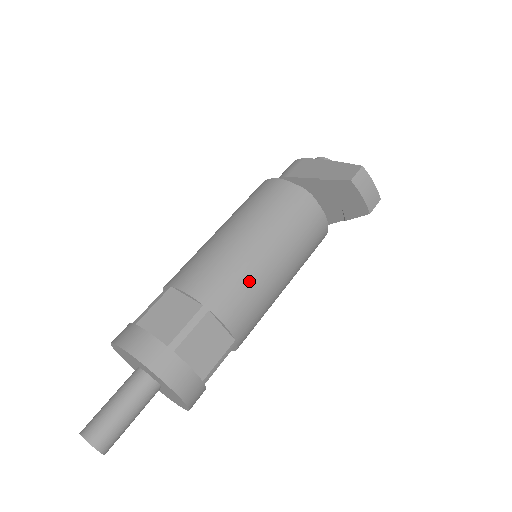
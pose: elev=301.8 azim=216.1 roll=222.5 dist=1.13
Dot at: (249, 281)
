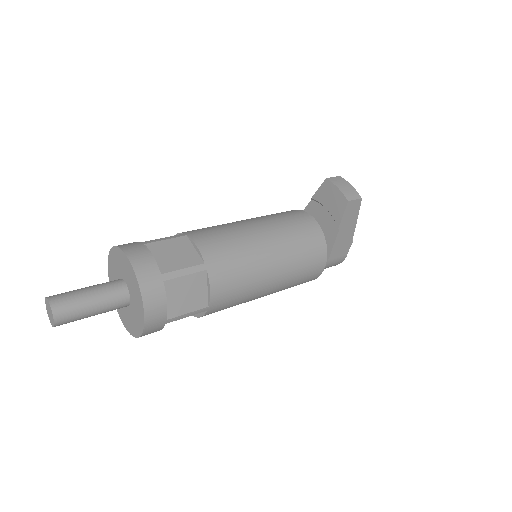
Dot at: (230, 231)
